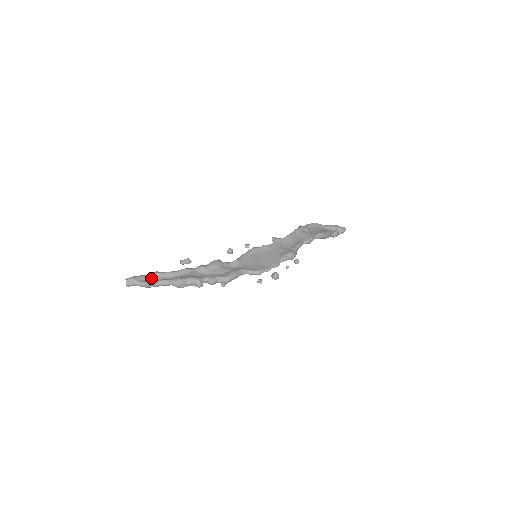
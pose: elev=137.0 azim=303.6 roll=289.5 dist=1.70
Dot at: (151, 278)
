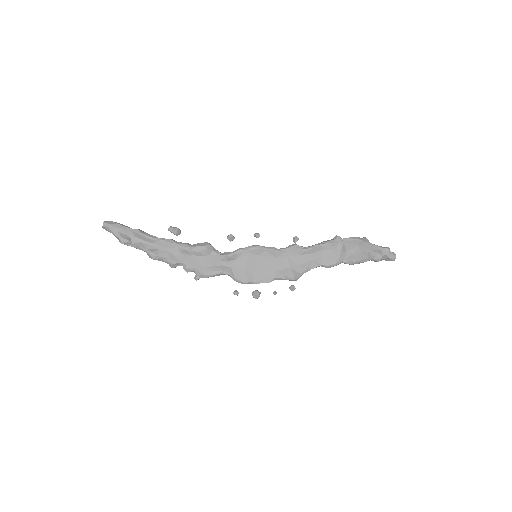
Dot at: (129, 234)
